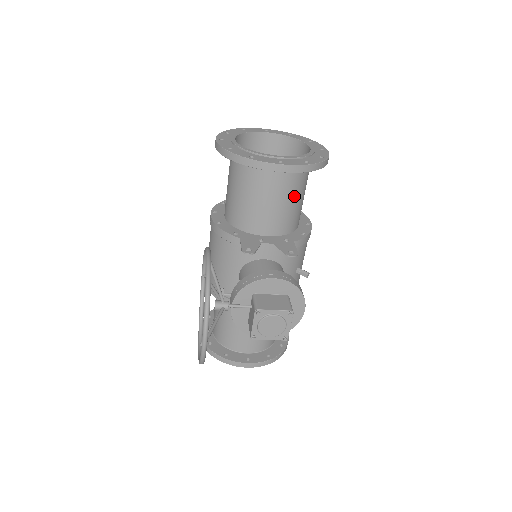
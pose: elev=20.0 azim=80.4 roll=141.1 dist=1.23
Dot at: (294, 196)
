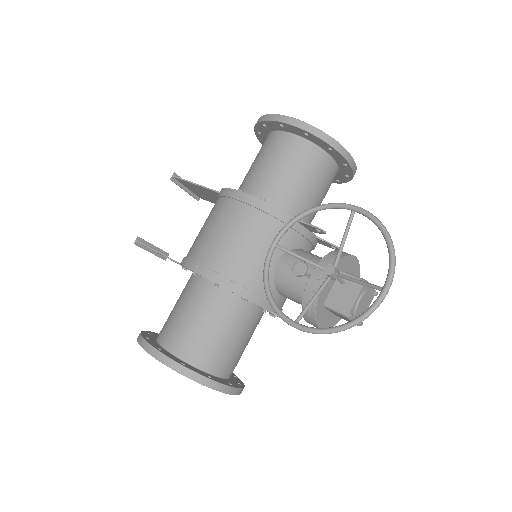
Dot at: occluded
